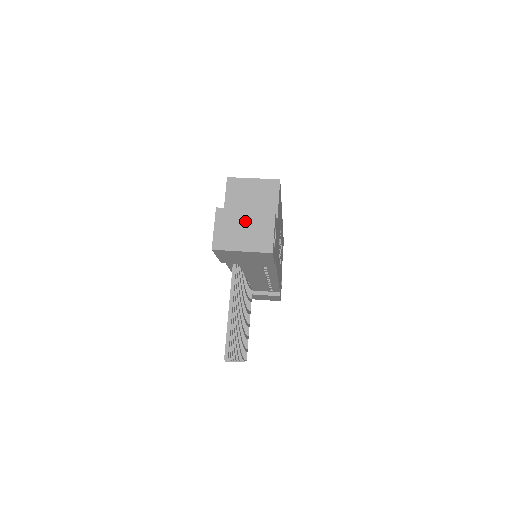
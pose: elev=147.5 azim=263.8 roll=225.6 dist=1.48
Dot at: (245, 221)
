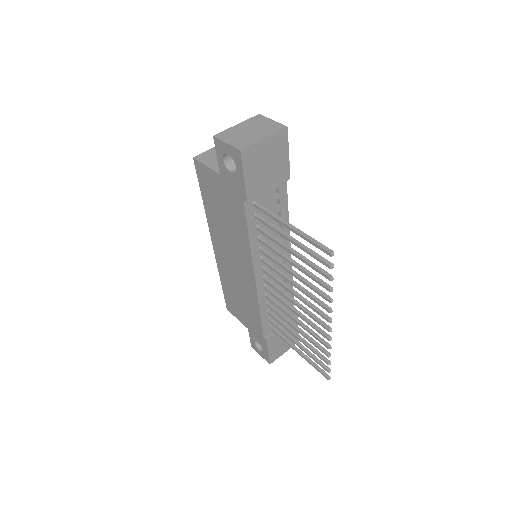
Dot at: (245, 128)
